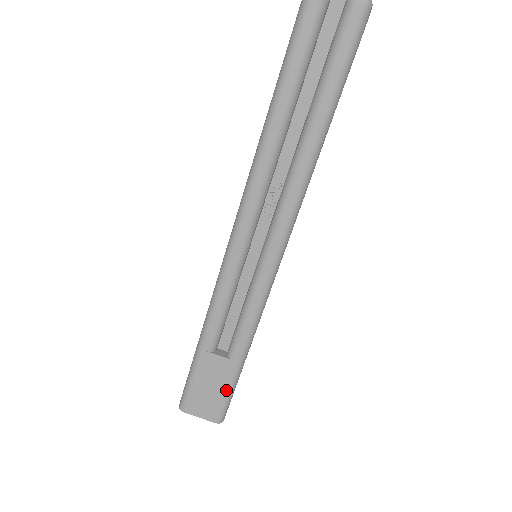
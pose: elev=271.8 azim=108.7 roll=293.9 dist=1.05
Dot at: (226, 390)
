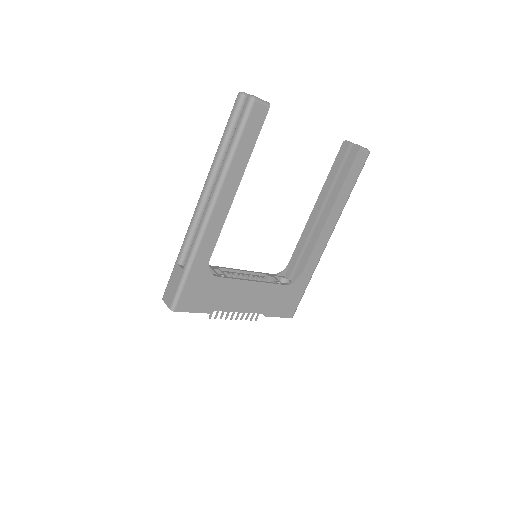
Dot at: (177, 288)
